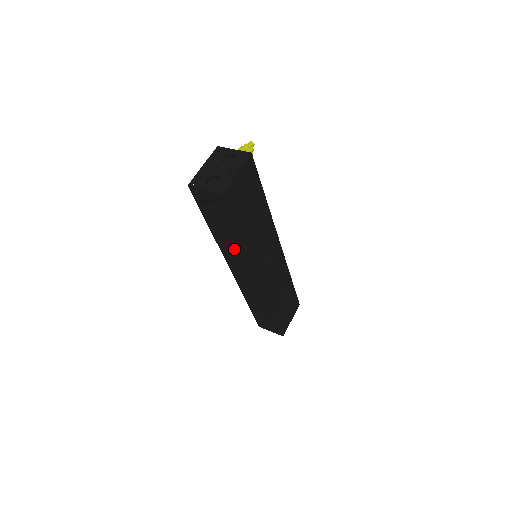
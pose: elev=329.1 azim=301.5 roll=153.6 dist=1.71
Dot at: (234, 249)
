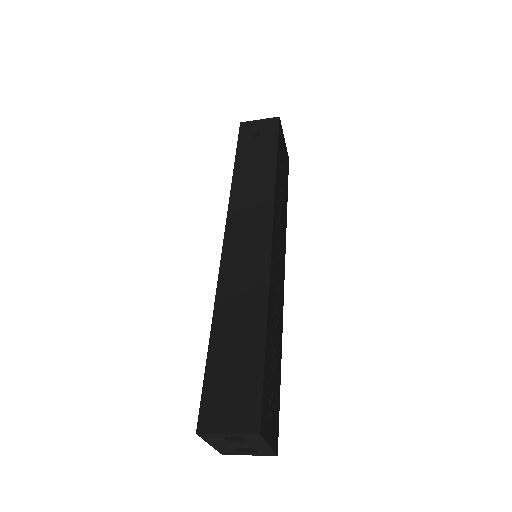
Dot at: (255, 187)
